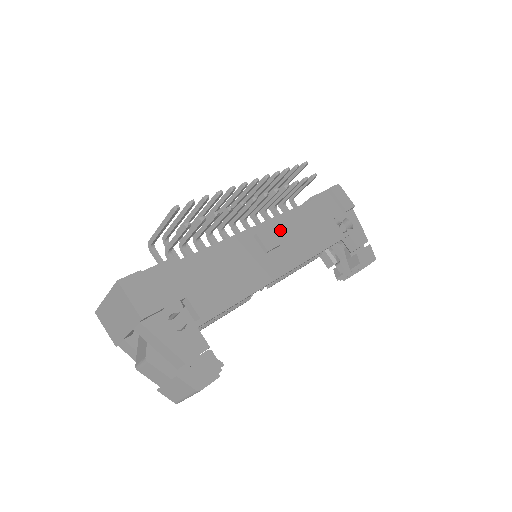
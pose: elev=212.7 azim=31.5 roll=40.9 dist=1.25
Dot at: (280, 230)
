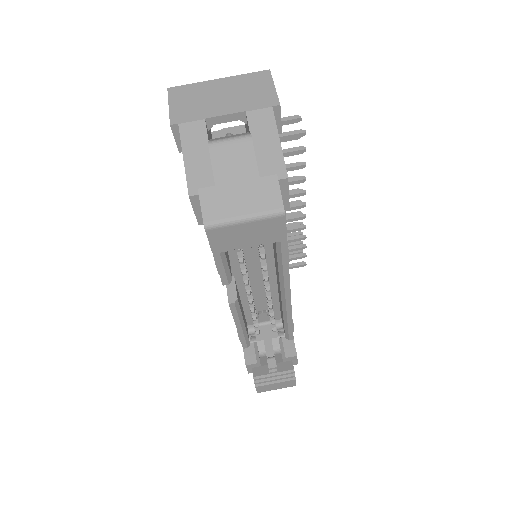
Dot at: occluded
